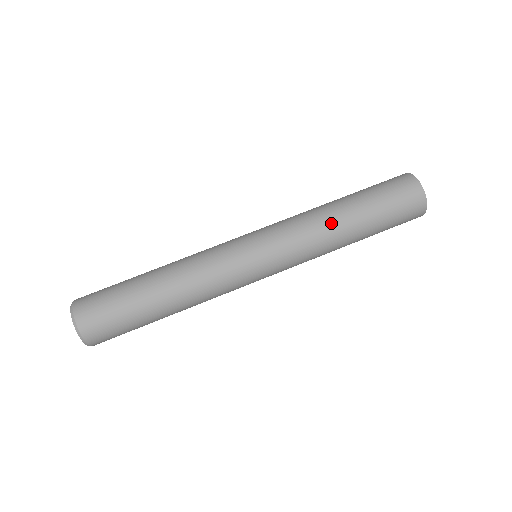
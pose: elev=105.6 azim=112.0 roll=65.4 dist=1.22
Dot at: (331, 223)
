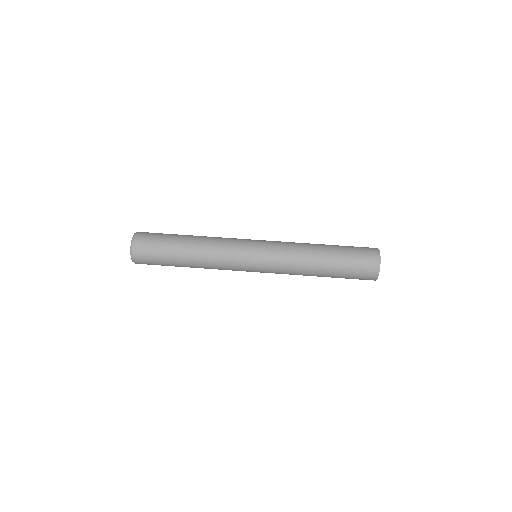
Dot at: (310, 256)
